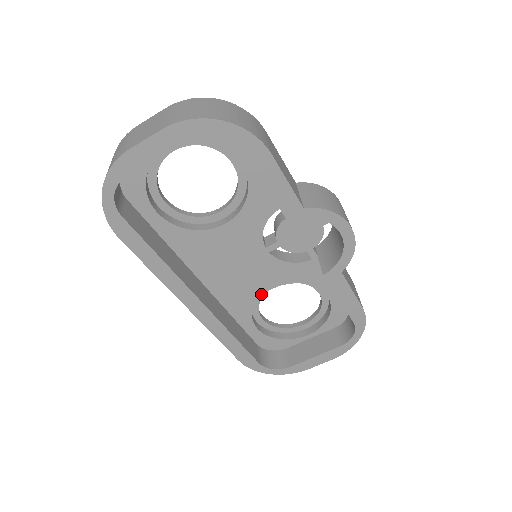
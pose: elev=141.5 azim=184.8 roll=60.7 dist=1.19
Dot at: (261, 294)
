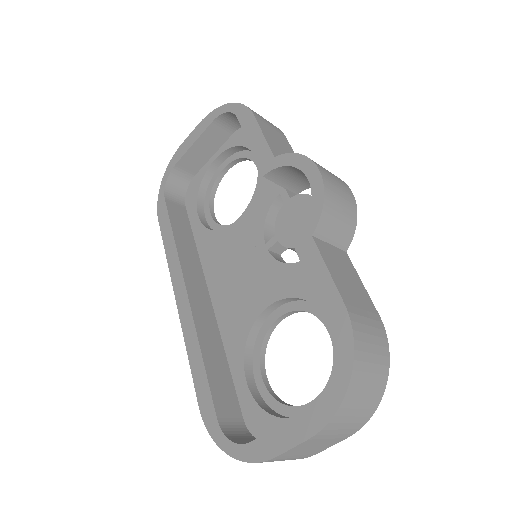
Dot at: (256, 316)
